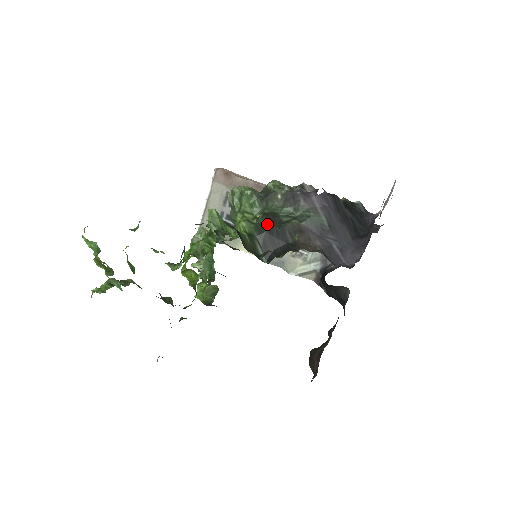
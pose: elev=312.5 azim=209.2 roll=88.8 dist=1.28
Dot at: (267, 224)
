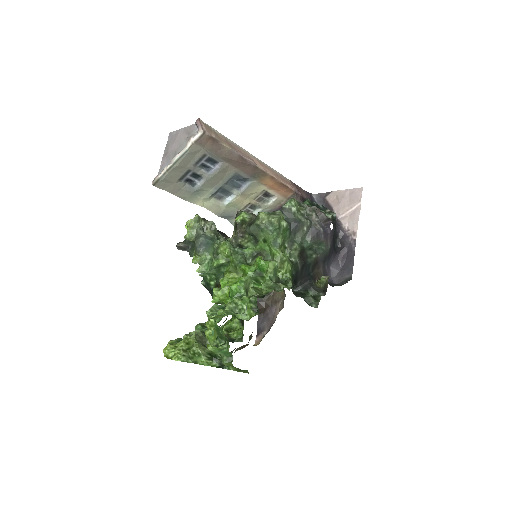
Dot at: (302, 263)
